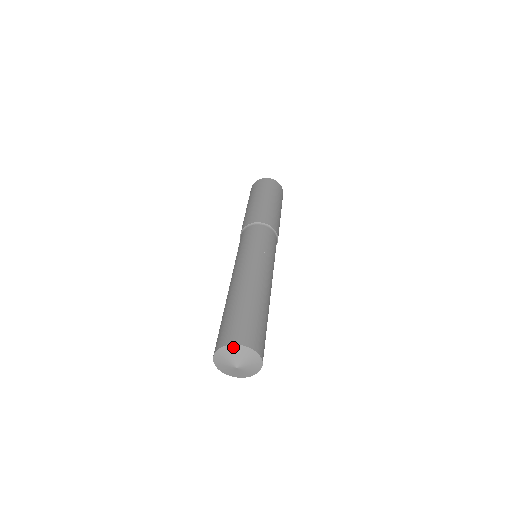
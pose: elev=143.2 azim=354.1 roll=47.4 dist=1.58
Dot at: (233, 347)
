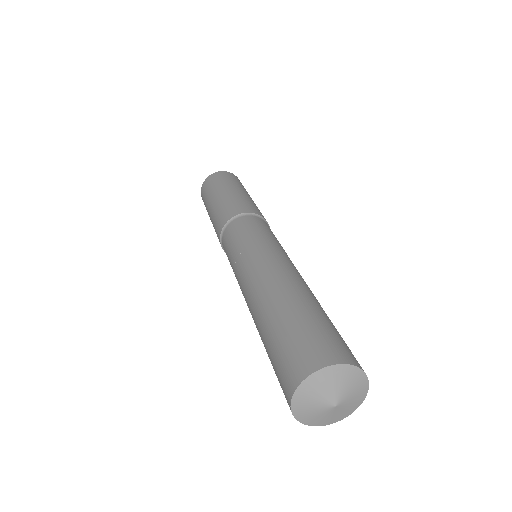
Dot at: (304, 386)
